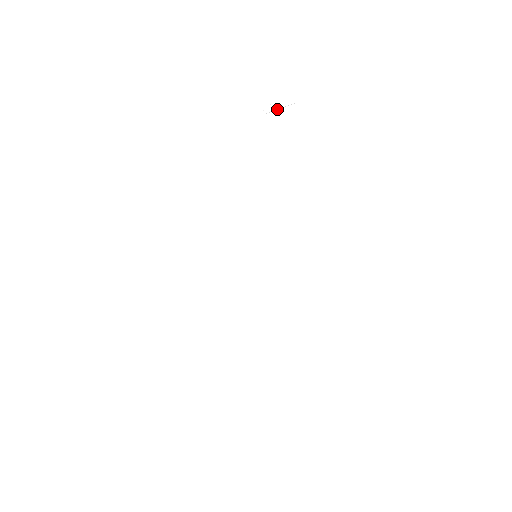
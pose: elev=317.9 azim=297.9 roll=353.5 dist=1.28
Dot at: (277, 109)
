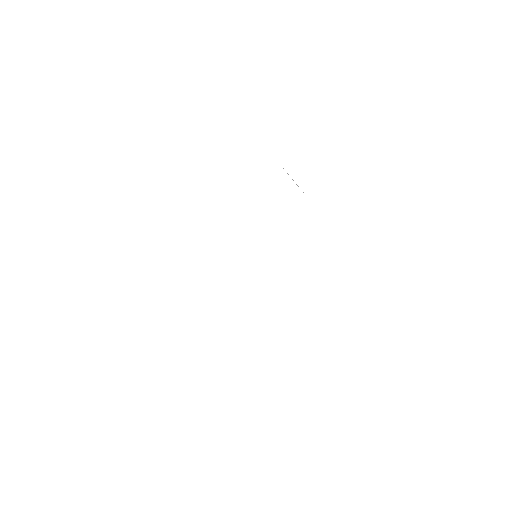
Dot at: occluded
